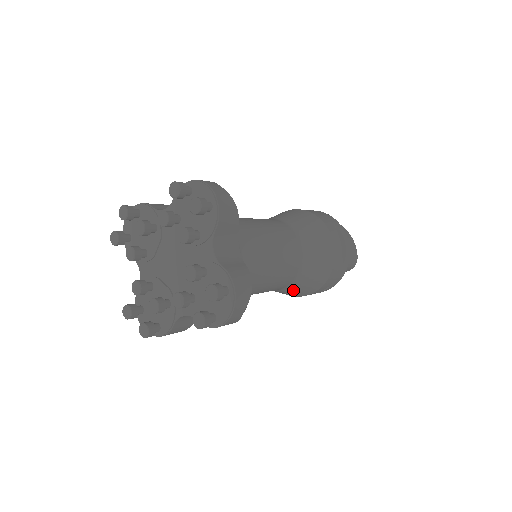
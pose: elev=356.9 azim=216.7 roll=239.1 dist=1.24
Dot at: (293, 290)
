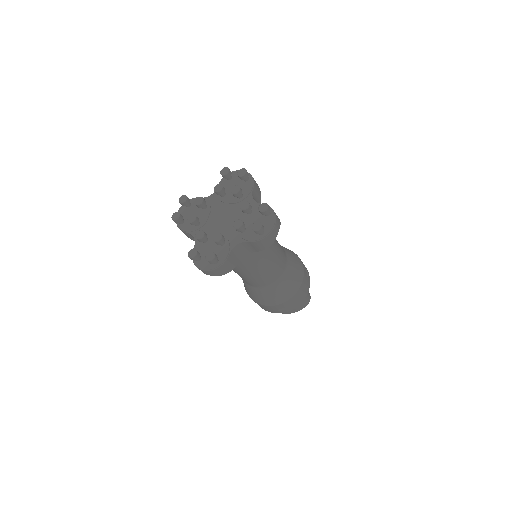
Dot at: (282, 287)
